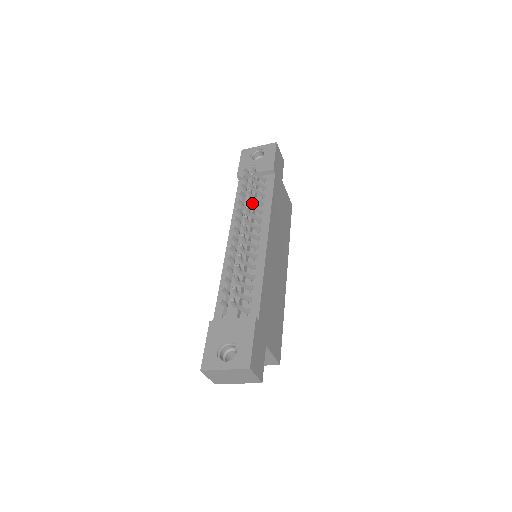
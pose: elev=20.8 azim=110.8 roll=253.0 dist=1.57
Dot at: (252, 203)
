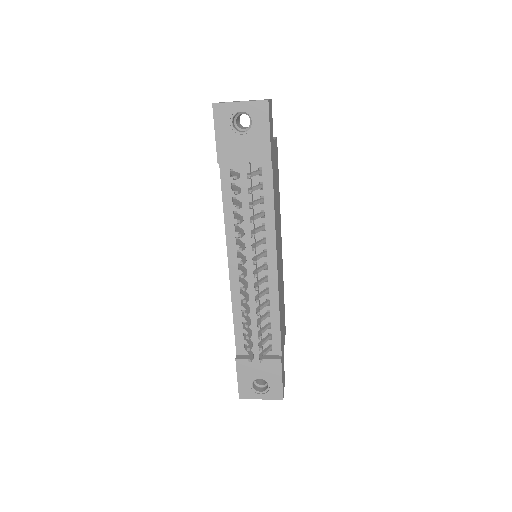
Dot at: occluded
